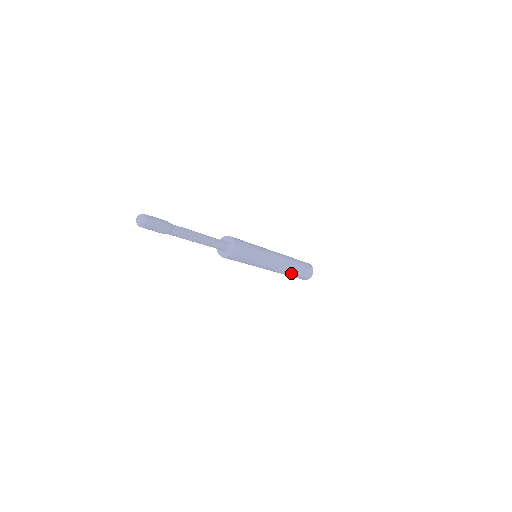
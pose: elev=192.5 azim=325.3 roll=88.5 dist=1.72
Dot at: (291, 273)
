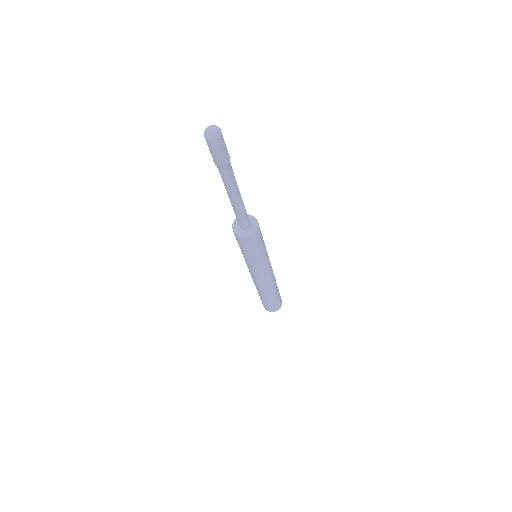
Dot at: (264, 295)
